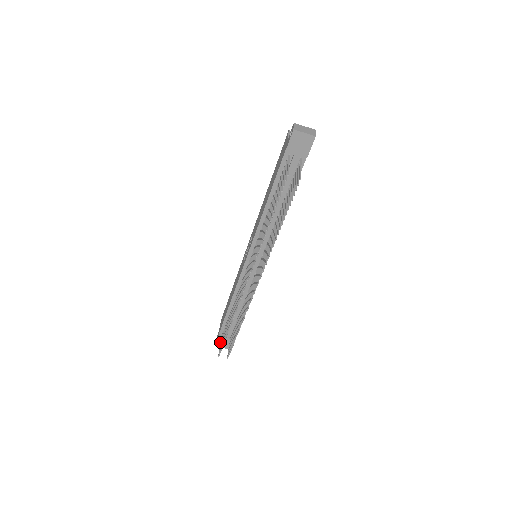
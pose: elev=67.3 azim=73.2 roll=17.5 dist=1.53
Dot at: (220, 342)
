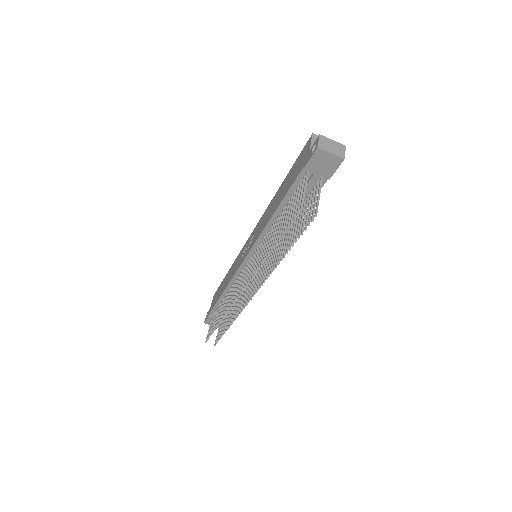
Dot at: (210, 321)
